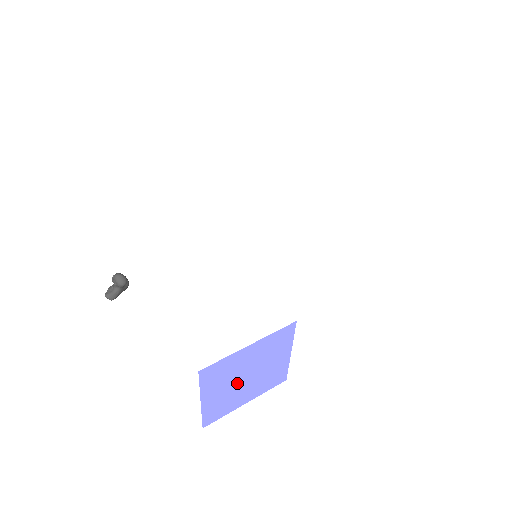
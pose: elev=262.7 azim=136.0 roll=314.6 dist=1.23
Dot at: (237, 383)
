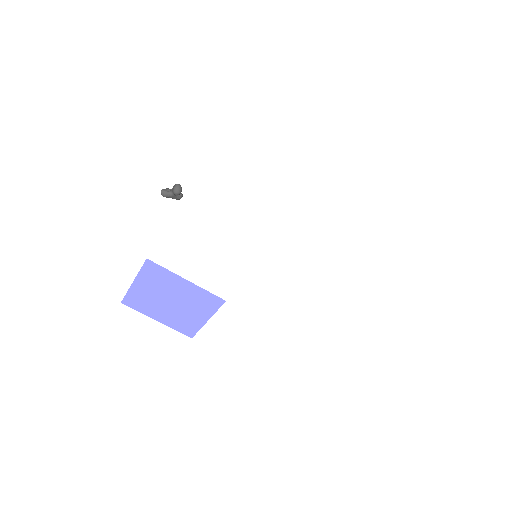
Dot at: (162, 298)
